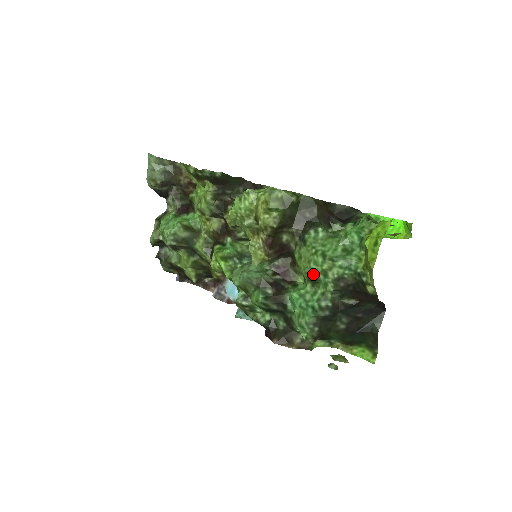
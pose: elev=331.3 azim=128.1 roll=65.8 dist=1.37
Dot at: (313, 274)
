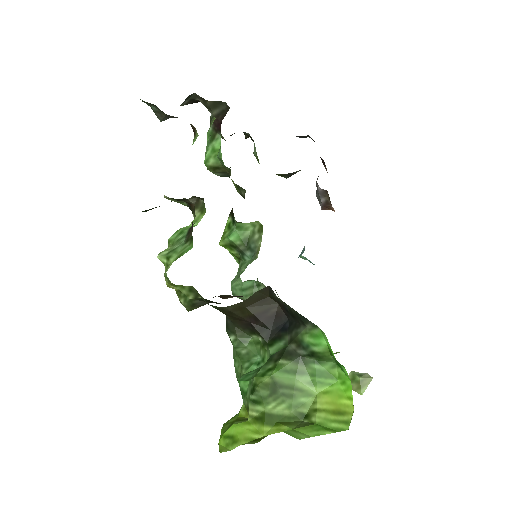
Dot at: occluded
